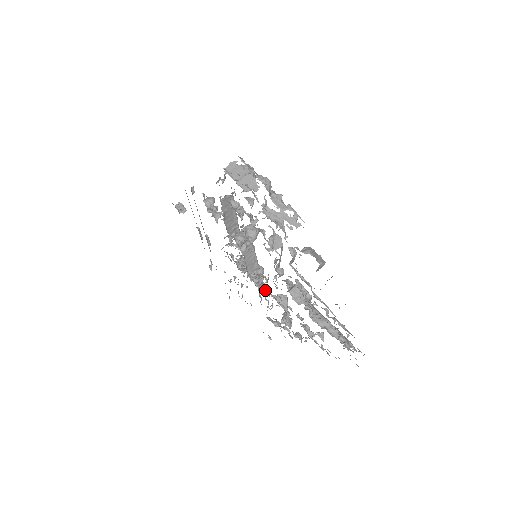
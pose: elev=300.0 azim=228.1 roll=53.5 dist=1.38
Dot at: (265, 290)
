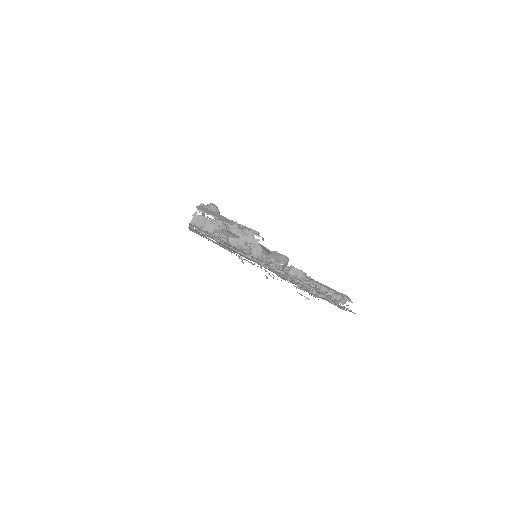
Dot at: occluded
